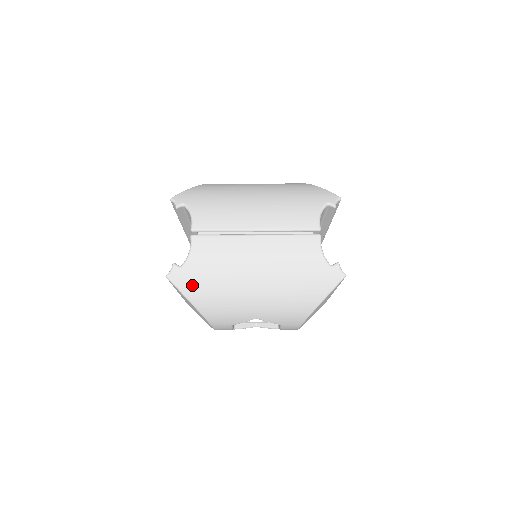
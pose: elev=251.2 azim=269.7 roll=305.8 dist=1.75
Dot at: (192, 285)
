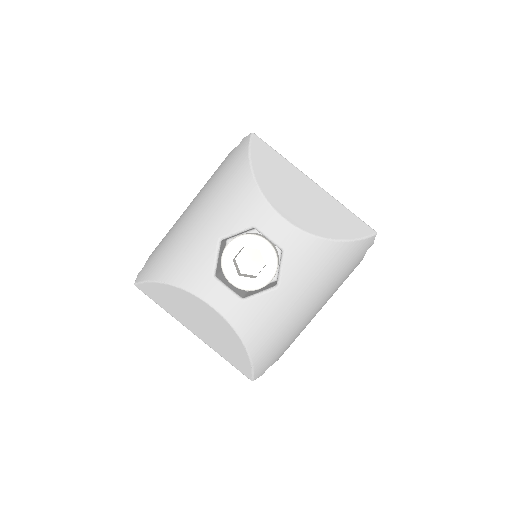
Dot at: (151, 267)
